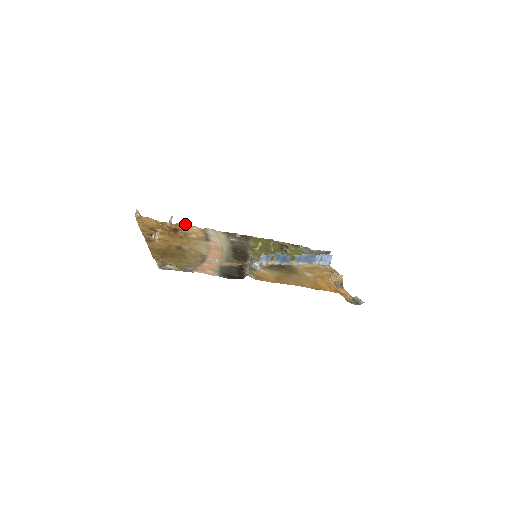
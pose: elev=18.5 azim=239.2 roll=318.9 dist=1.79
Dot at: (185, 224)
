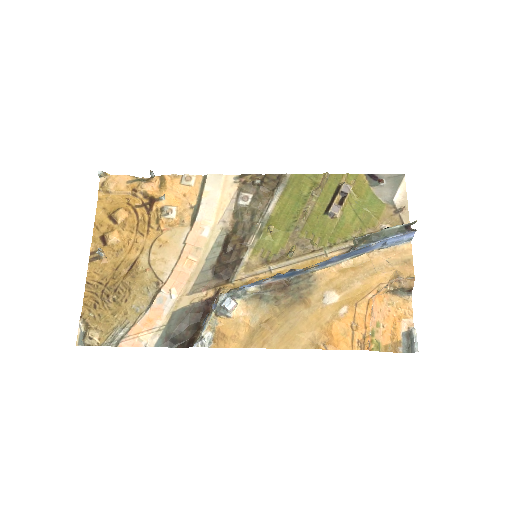
Dot at: (175, 174)
